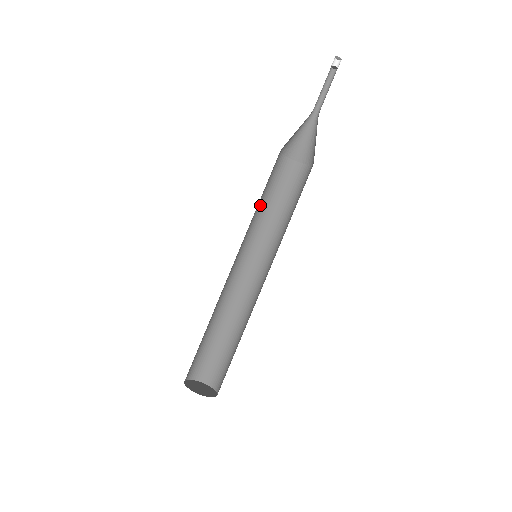
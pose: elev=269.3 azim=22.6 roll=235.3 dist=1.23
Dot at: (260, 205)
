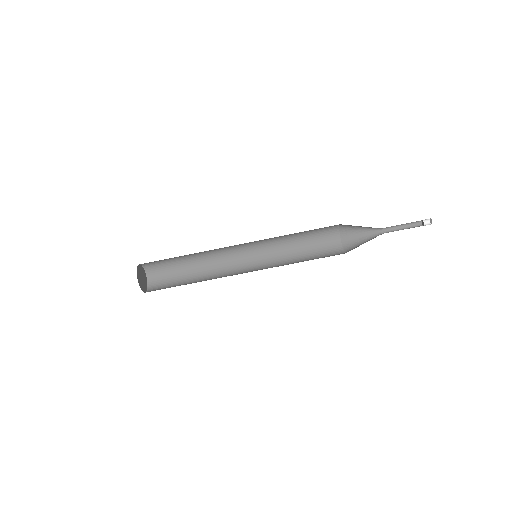
Dot at: occluded
